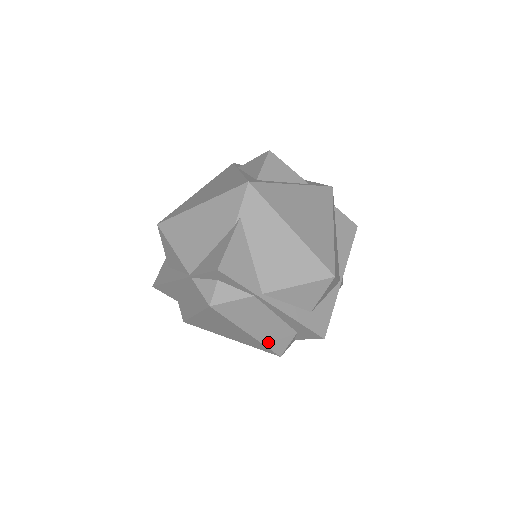
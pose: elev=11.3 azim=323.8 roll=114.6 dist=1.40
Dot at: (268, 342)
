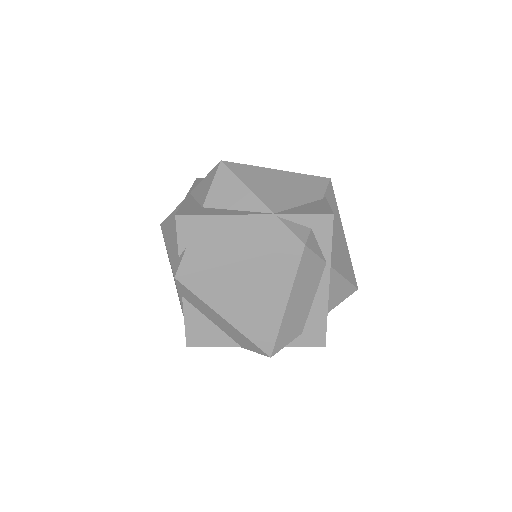
Dot at: (283, 329)
